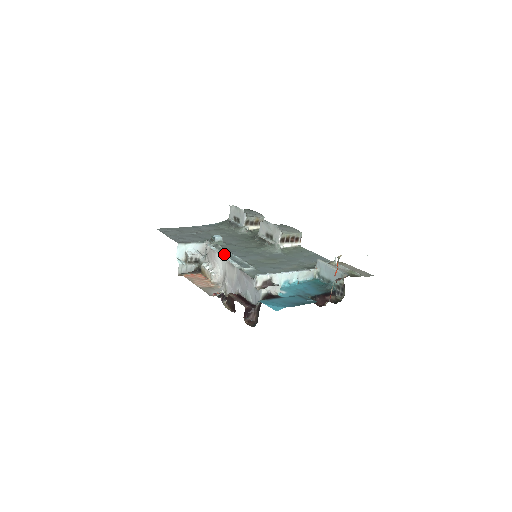
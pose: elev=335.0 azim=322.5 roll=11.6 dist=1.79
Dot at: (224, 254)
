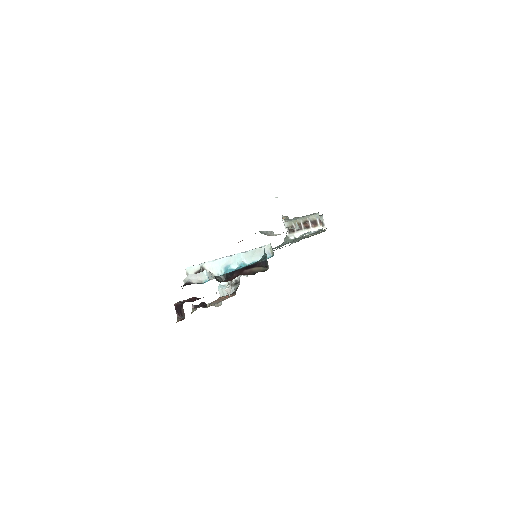
Dot at: occluded
